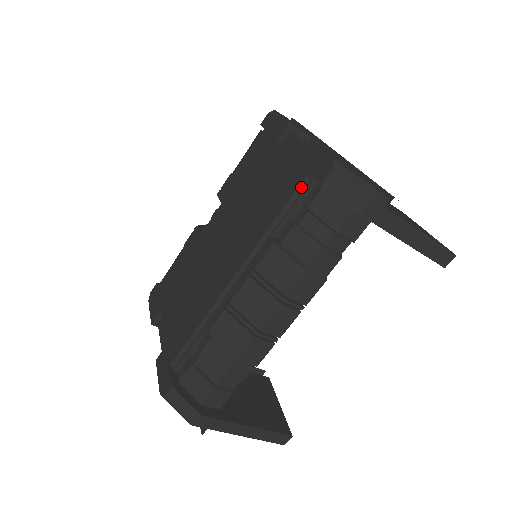
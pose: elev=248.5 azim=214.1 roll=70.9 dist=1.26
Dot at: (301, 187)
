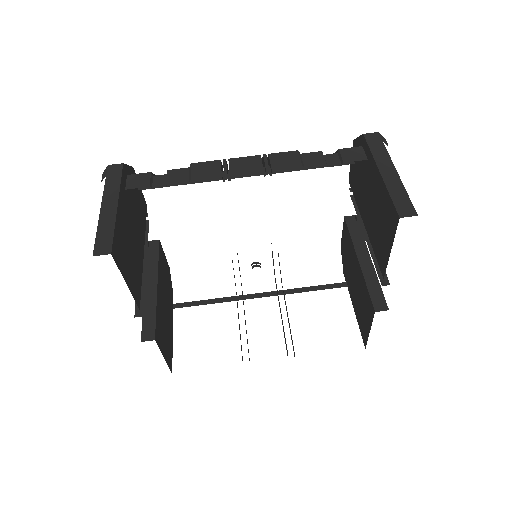
Dot at: occluded
